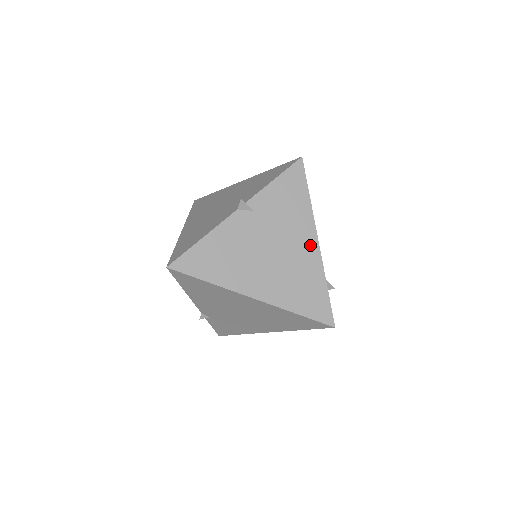
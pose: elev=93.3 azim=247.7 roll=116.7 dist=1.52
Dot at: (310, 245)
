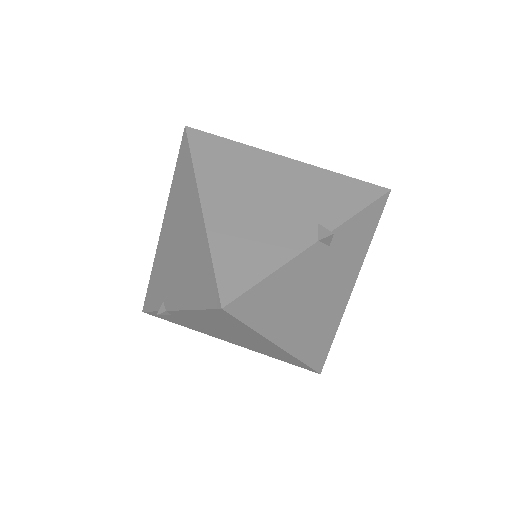
Dot at: (346, 292)
